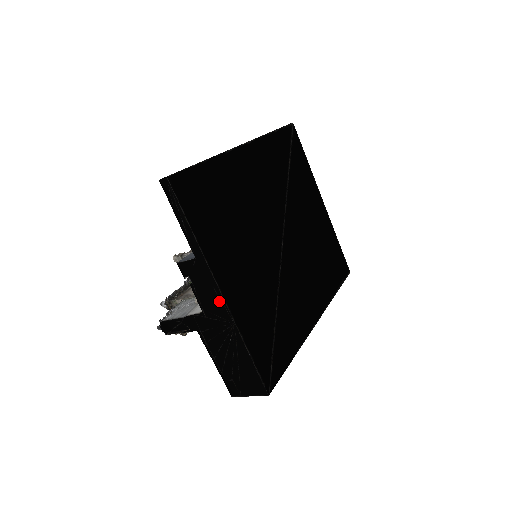
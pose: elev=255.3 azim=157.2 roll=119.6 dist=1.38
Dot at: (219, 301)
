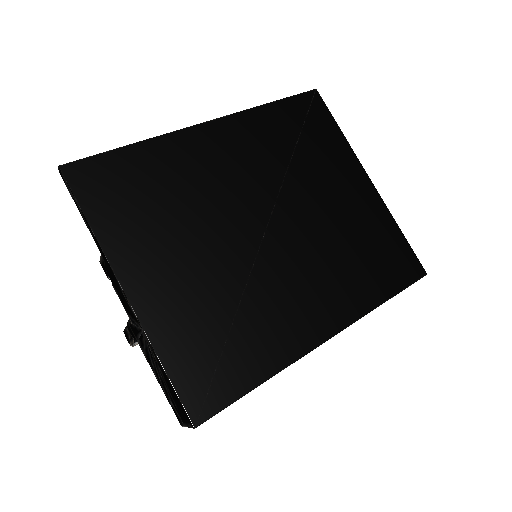
Dot at: (127, 303)
